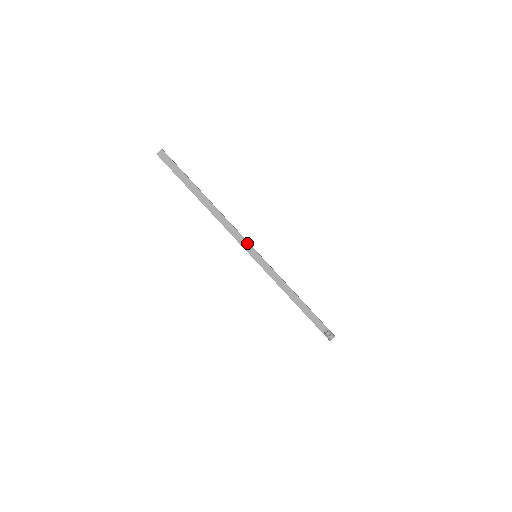
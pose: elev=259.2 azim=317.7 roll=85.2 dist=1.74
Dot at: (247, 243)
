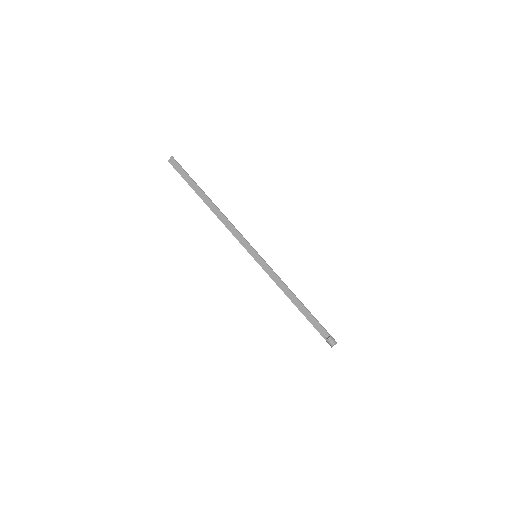
Dot at: (247, 243)
